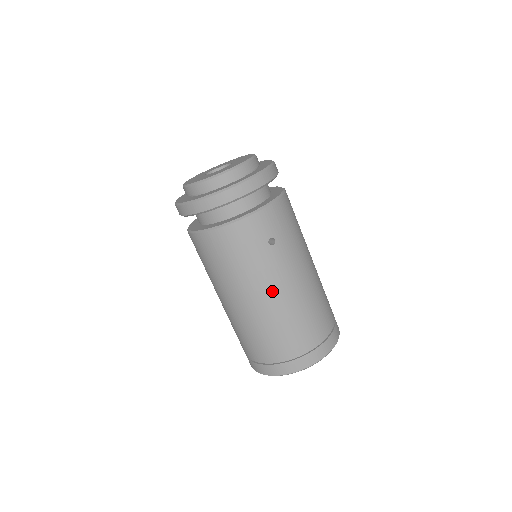
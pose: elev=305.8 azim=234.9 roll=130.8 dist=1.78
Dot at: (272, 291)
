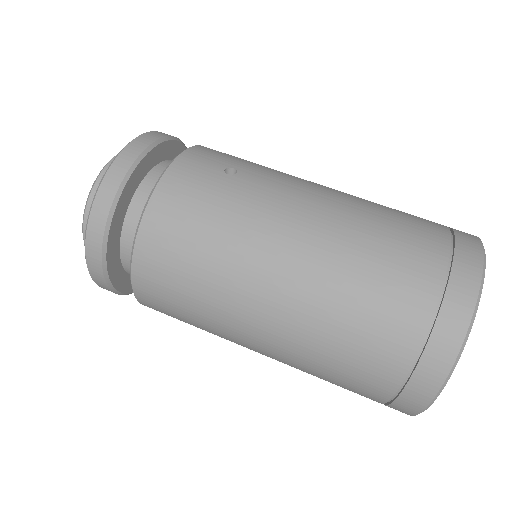
Dot at: (296, 220)
